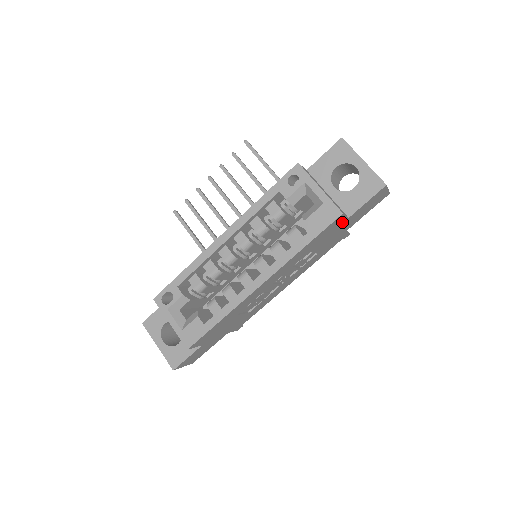
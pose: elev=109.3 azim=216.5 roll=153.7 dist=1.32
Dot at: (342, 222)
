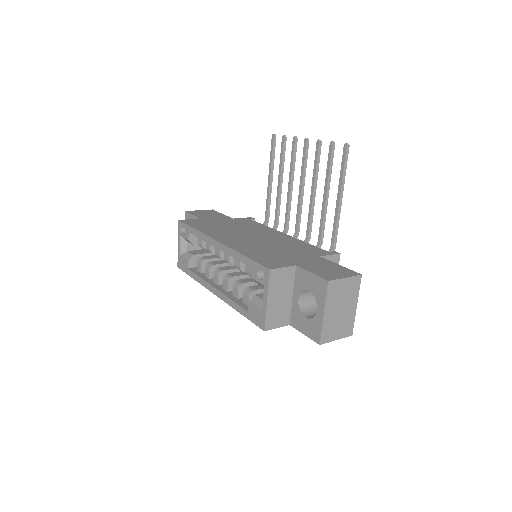
Dot at: occluded
